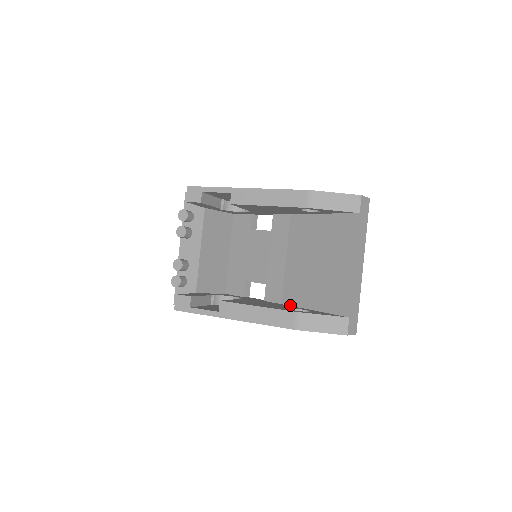
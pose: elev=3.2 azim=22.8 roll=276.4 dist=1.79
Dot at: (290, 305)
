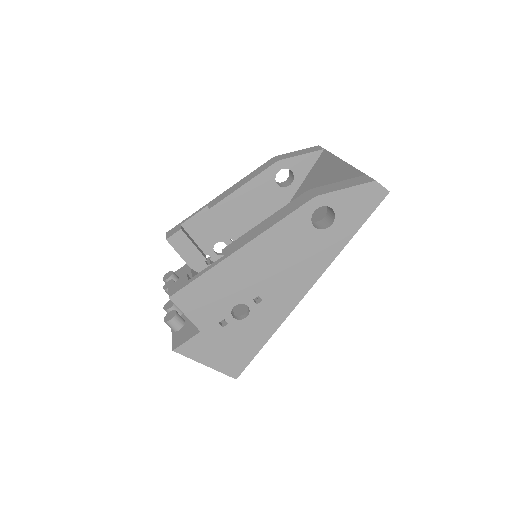
Dot at: occluded
